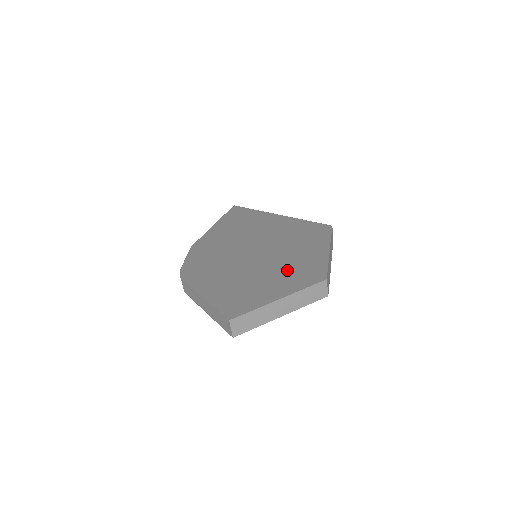
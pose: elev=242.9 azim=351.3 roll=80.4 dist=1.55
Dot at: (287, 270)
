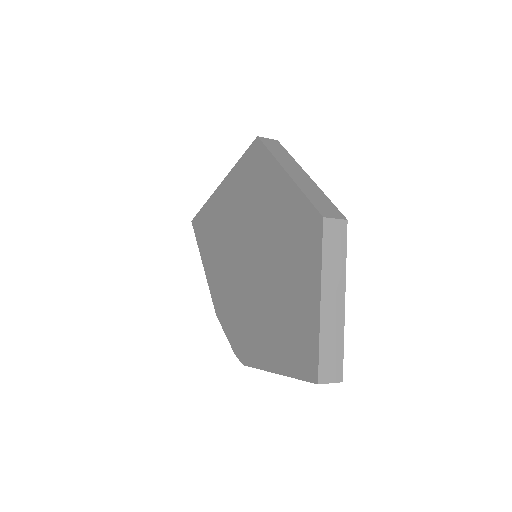
Dot at: (288, 251)
